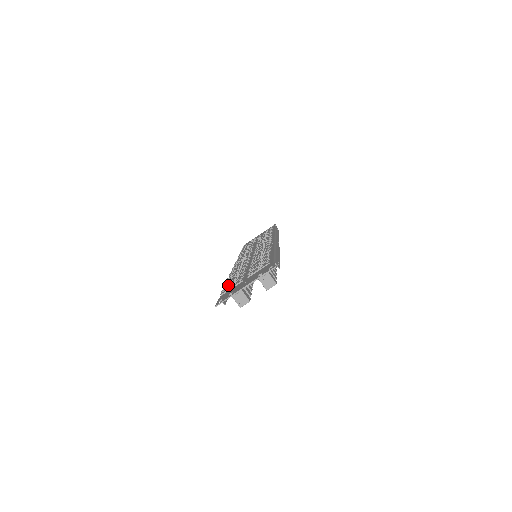
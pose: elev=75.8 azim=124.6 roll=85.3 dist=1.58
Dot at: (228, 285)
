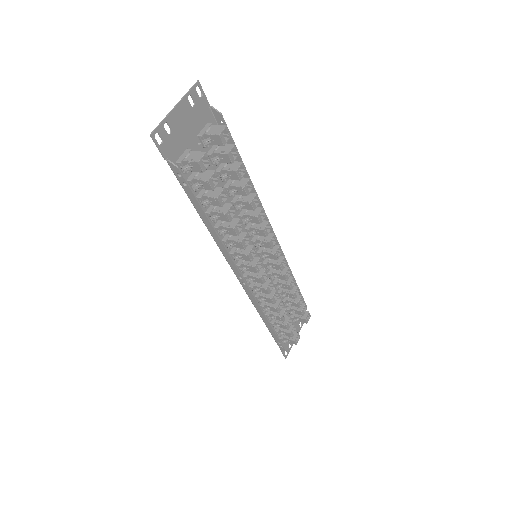
Dot at: occluded
